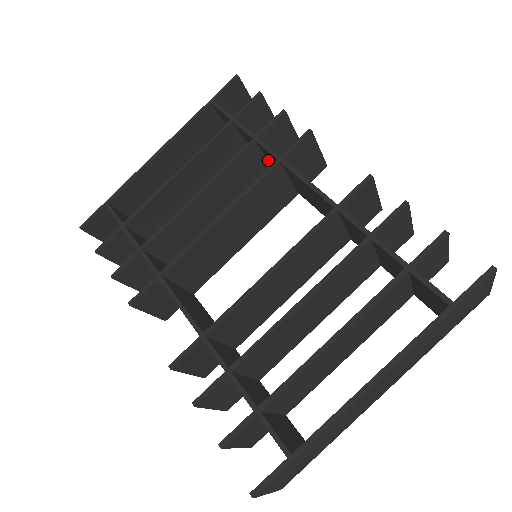
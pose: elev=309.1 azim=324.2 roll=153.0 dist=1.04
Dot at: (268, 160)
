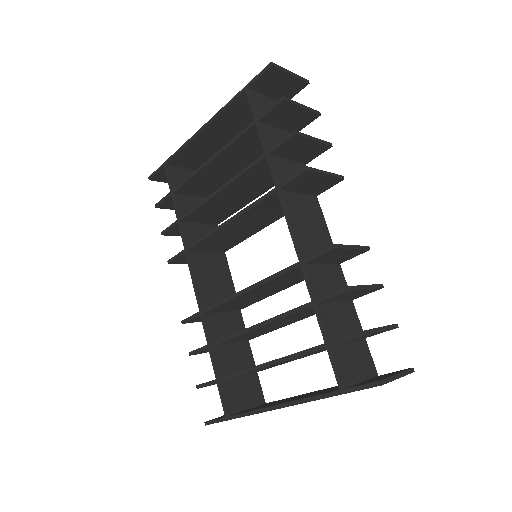
Dot at: (287, 164)
